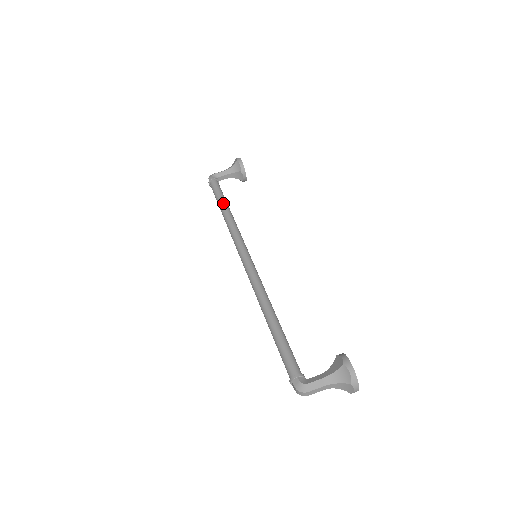
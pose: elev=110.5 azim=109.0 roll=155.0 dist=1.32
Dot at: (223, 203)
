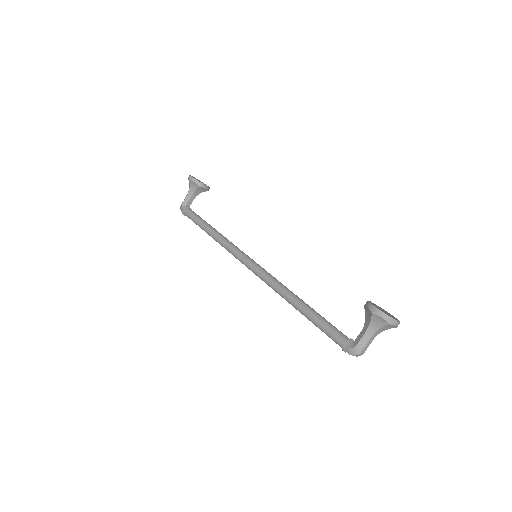
Dot at: (204, 227)
